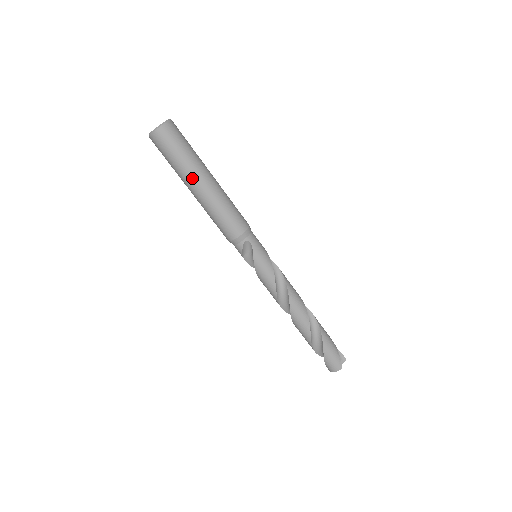
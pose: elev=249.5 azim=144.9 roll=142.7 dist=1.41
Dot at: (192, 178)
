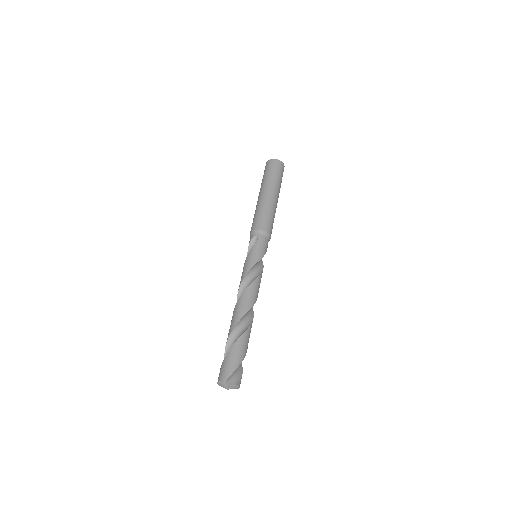
Dot at: (264, 188)
